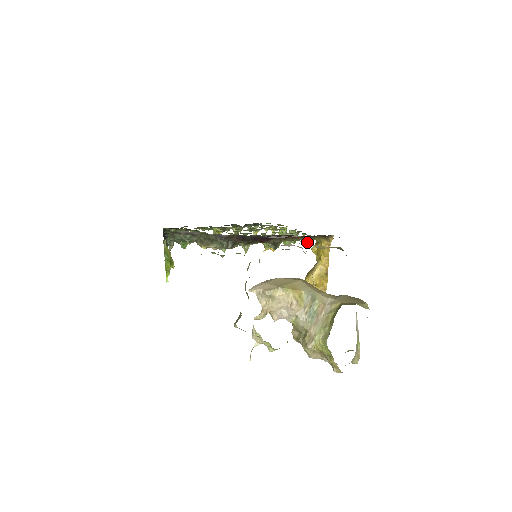
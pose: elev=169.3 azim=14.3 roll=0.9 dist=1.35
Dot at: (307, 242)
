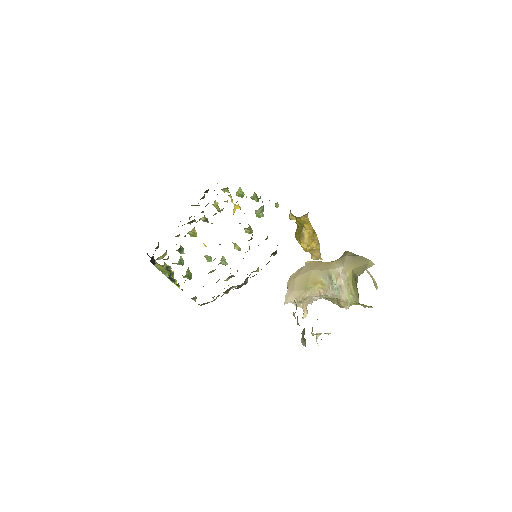
Dot at: (277, 207)
